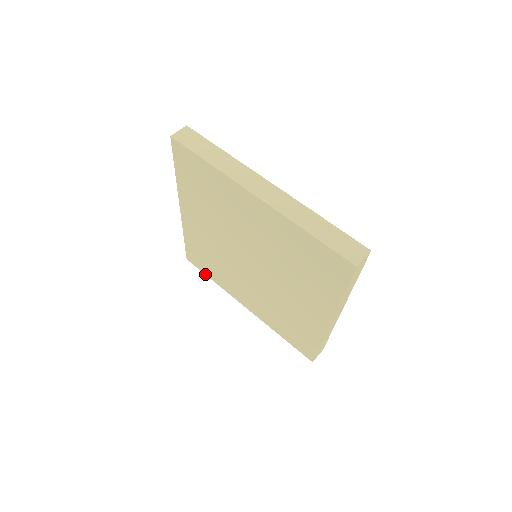
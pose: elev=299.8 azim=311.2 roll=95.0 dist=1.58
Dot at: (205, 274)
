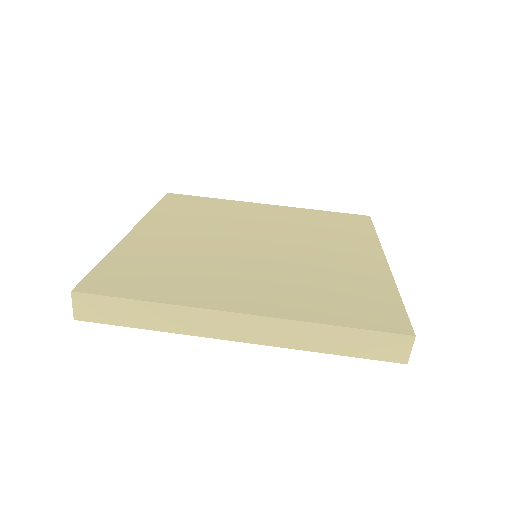
Dot at: occluded
